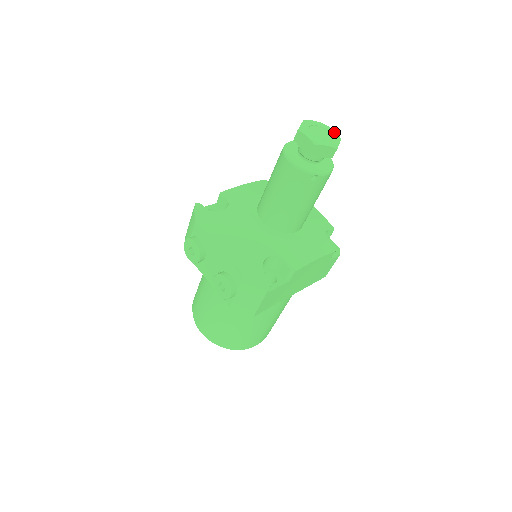
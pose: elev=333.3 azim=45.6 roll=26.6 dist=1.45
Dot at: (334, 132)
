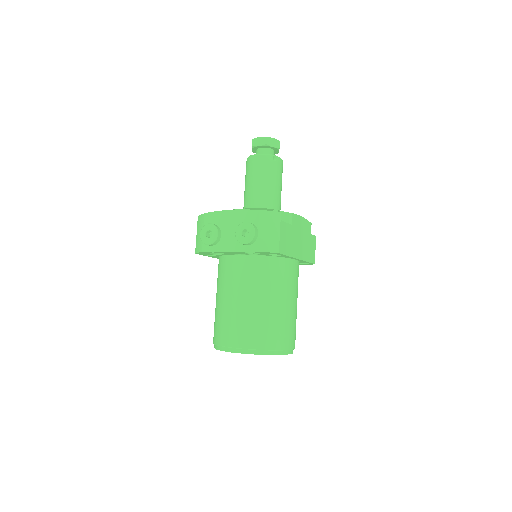
Dot at: occluded
